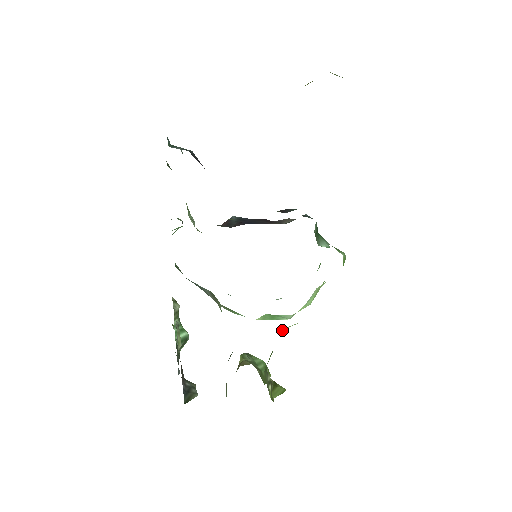
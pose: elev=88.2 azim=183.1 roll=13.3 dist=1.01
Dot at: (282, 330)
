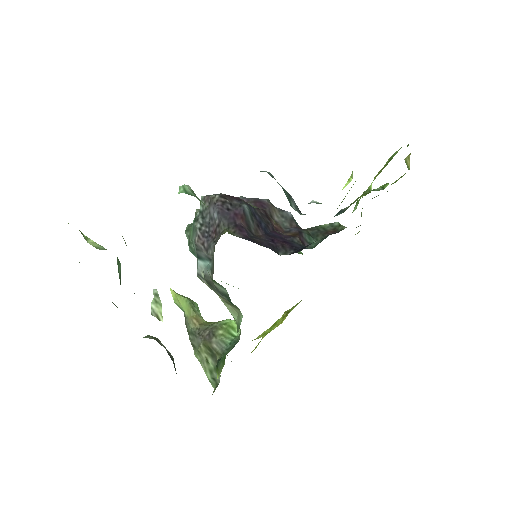
Dot at: occluded
